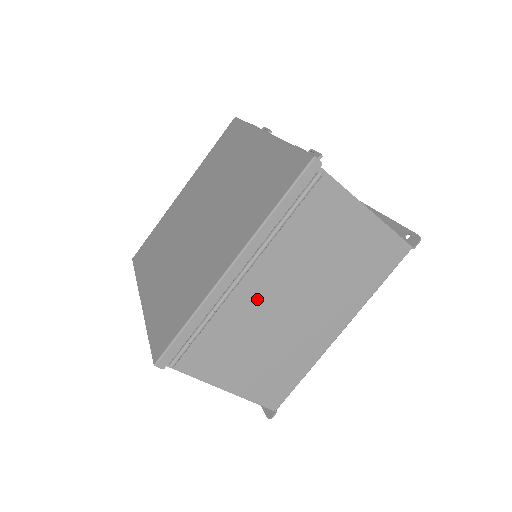
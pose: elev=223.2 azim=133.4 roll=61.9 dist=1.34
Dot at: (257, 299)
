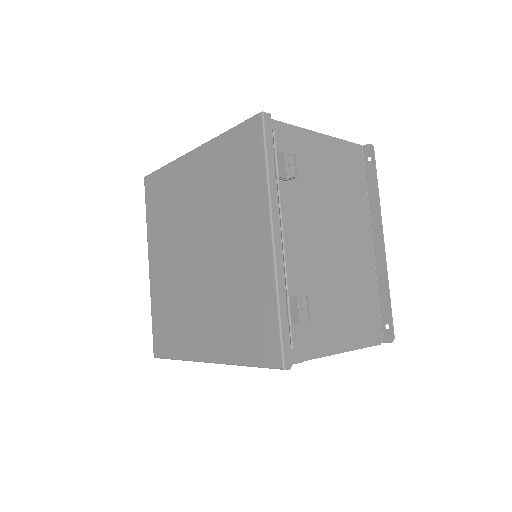
Dot at: occluded
